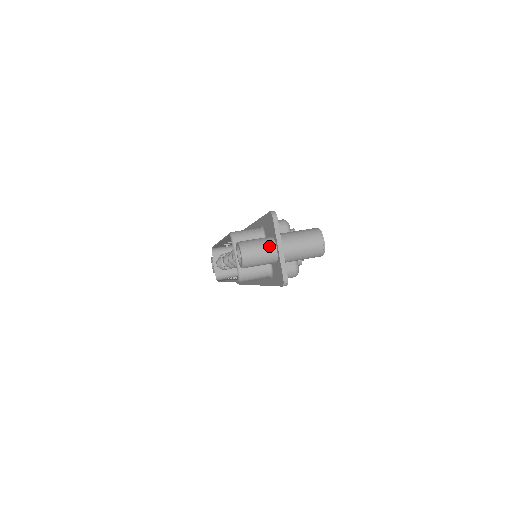
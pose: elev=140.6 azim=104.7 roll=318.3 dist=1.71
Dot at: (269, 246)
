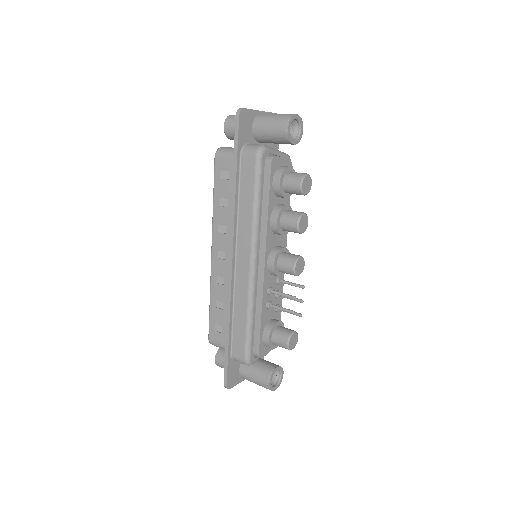
Dot at: occluded
